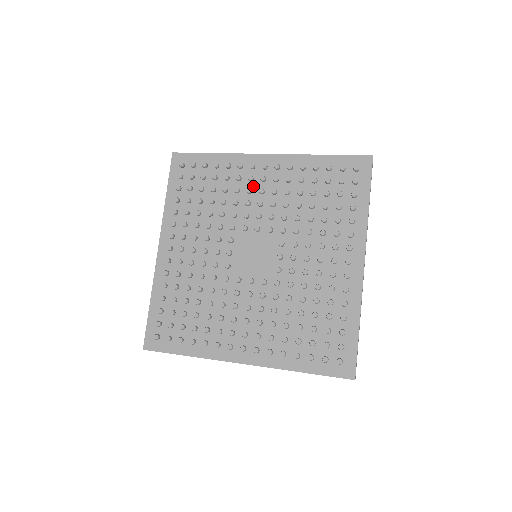
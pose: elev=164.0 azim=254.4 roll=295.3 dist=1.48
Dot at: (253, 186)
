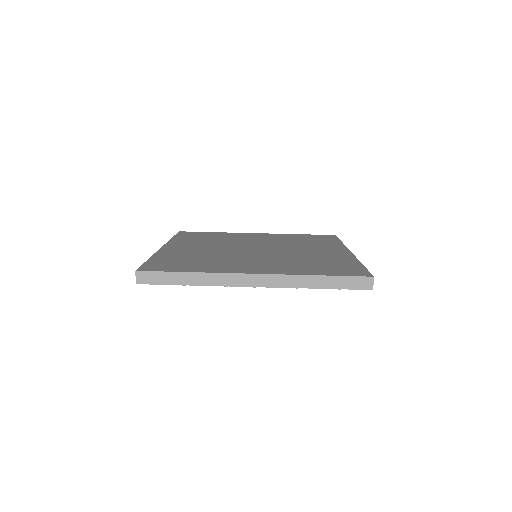
Dot at: occluded
